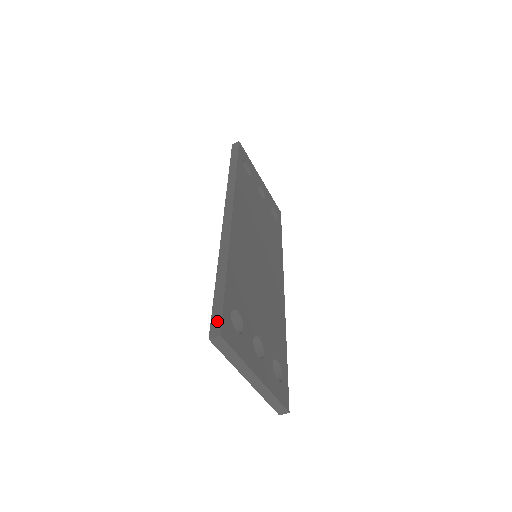
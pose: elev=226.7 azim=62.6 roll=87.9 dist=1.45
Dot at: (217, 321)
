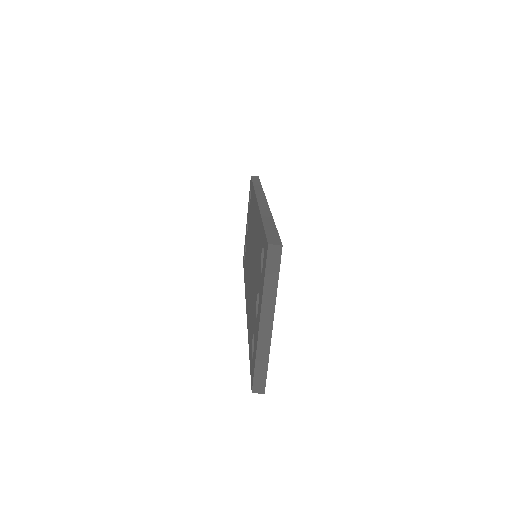
Dot at: (275, 238)
